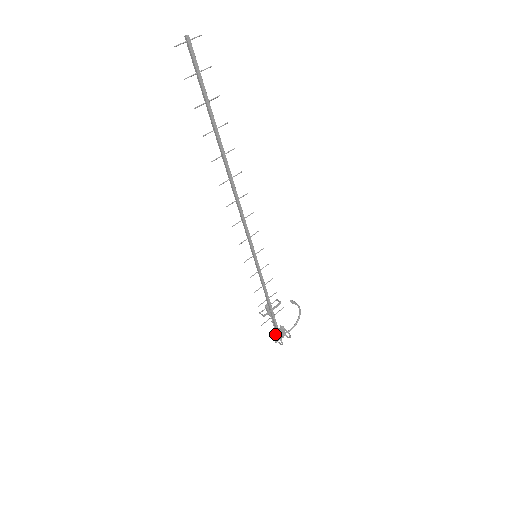
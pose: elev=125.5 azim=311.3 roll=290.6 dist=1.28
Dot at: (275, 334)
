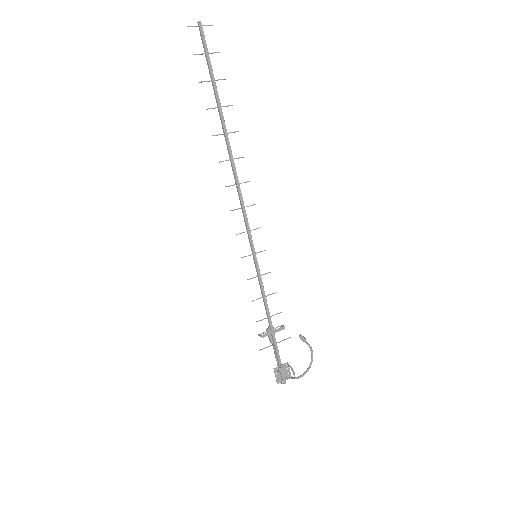
Dot at: (276, 369)
